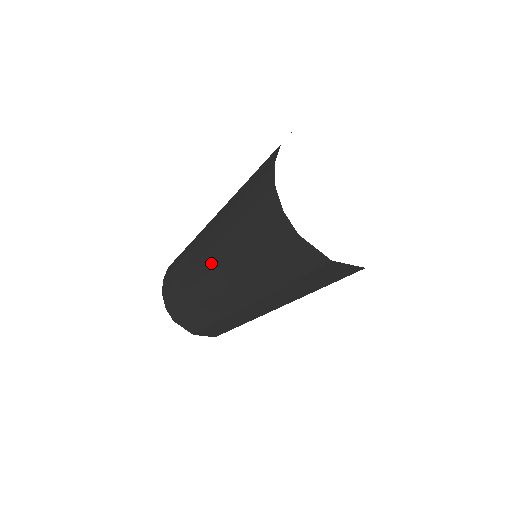
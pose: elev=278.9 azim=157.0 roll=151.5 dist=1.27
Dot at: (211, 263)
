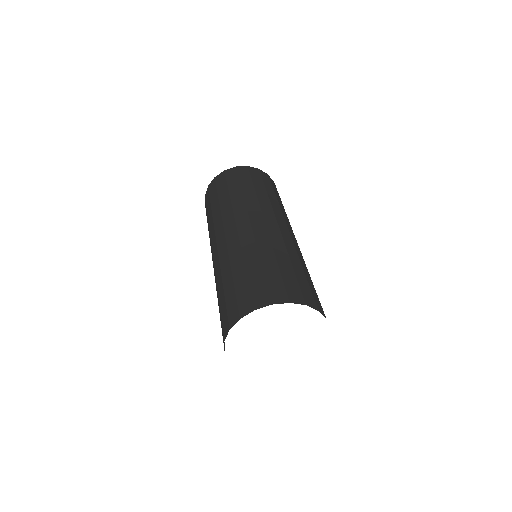
Dot at: (215, 259)
